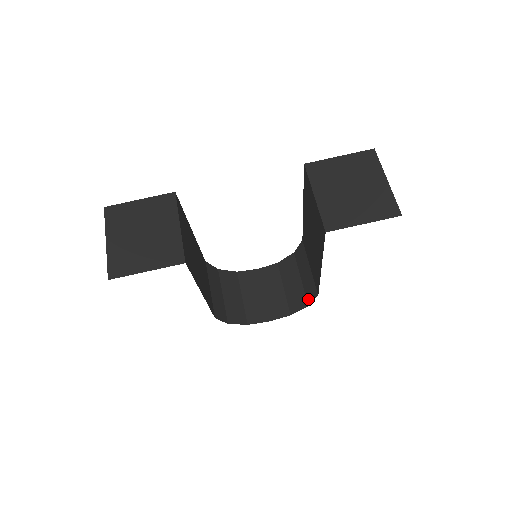
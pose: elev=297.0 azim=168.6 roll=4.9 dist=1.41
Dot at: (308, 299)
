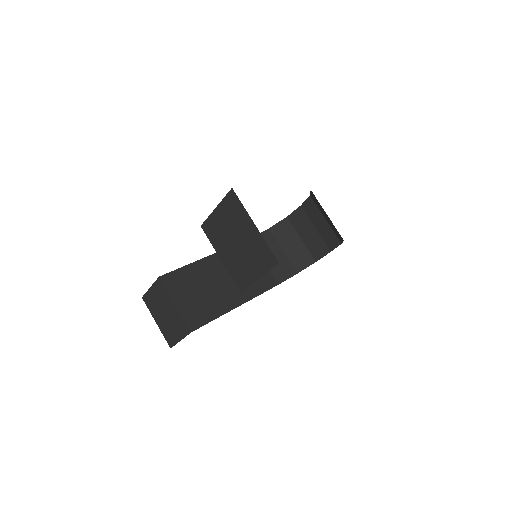
Dot at: occluded
